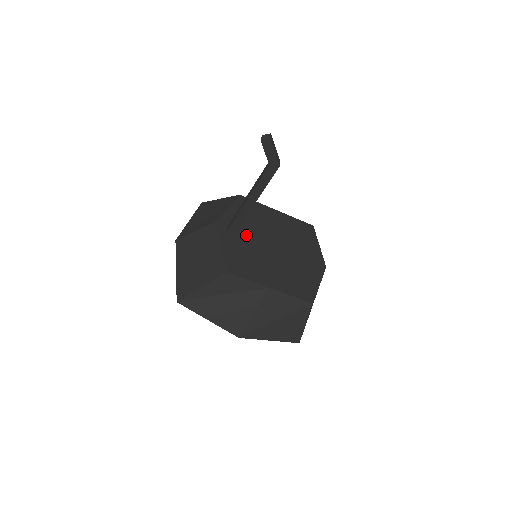
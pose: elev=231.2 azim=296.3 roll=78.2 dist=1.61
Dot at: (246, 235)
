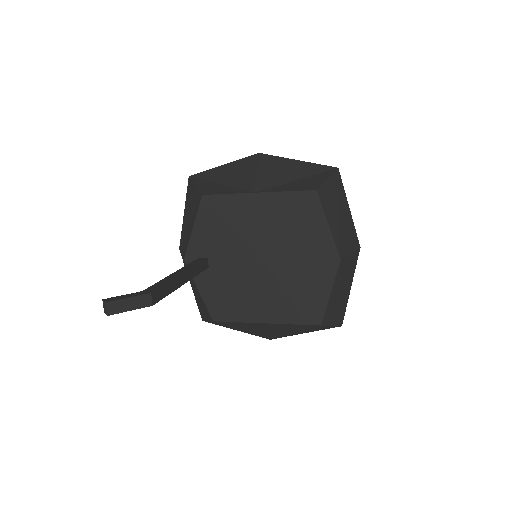
Dot at: (223, 260)
